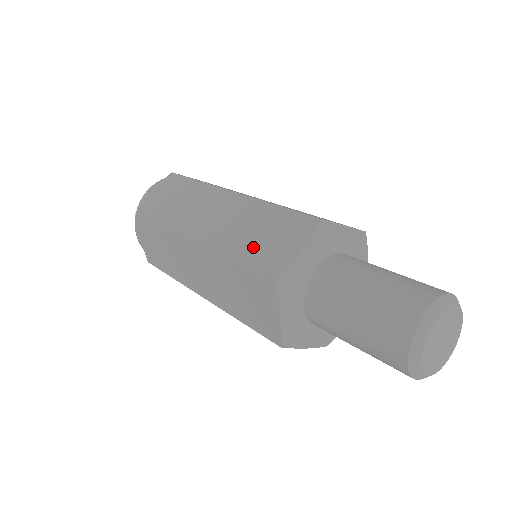
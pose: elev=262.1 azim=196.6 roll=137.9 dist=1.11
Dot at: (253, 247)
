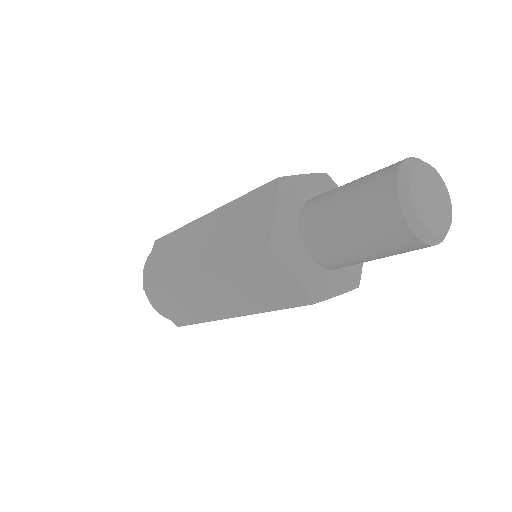
Dot at: (239, 238)
